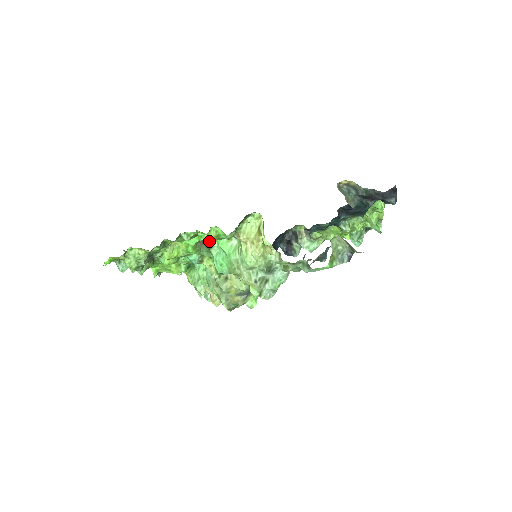
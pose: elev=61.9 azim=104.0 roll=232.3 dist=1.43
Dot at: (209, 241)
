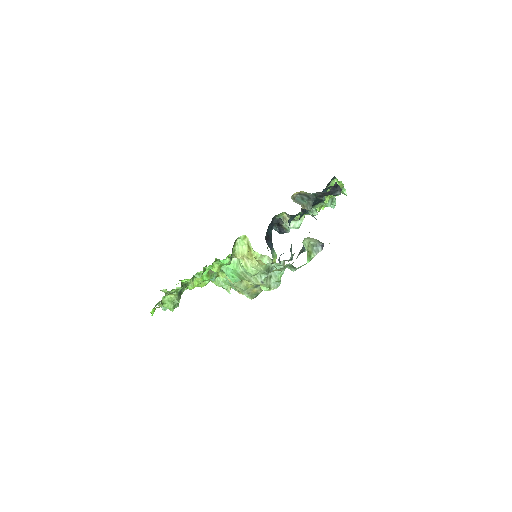
Dot at: occluded
